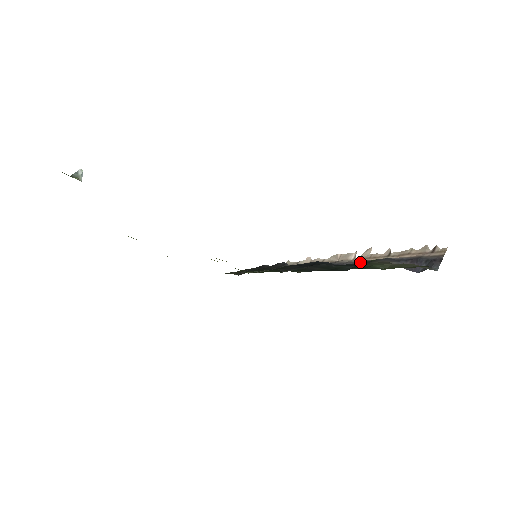
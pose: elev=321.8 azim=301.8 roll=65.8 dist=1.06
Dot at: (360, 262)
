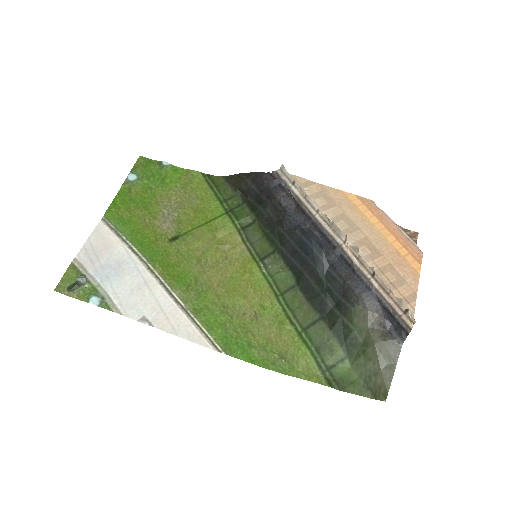
Dot at: (349, 264)
